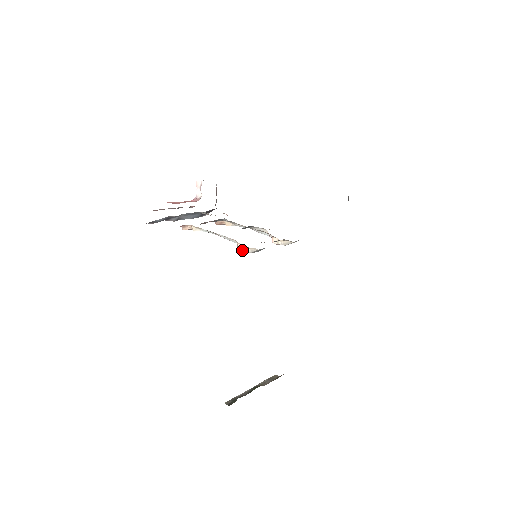
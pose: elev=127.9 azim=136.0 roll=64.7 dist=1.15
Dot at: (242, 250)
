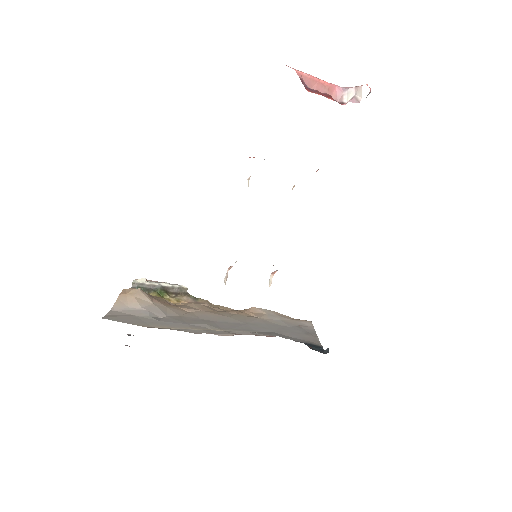
Dot at: (226, 275)
